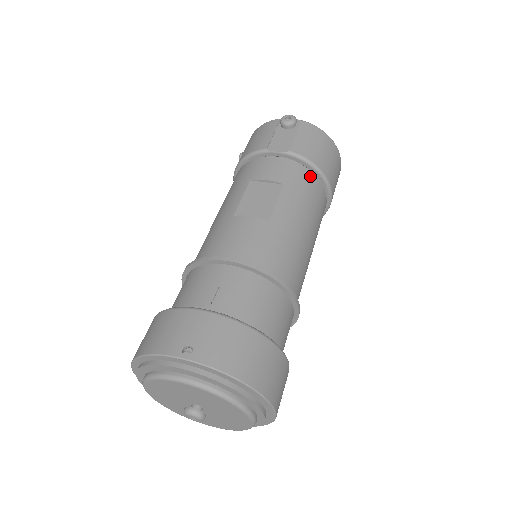
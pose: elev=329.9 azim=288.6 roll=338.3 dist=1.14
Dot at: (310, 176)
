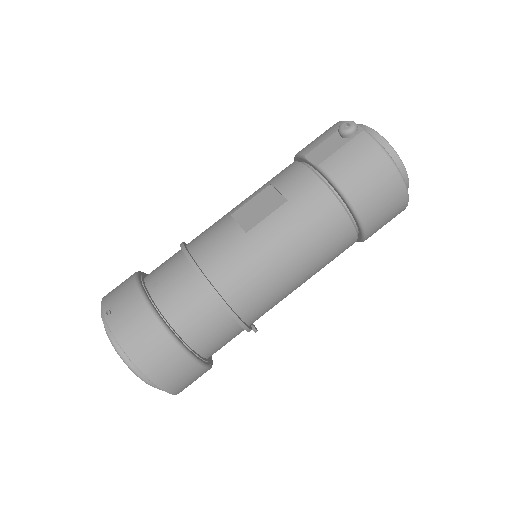
Dot at: (329, 199)
